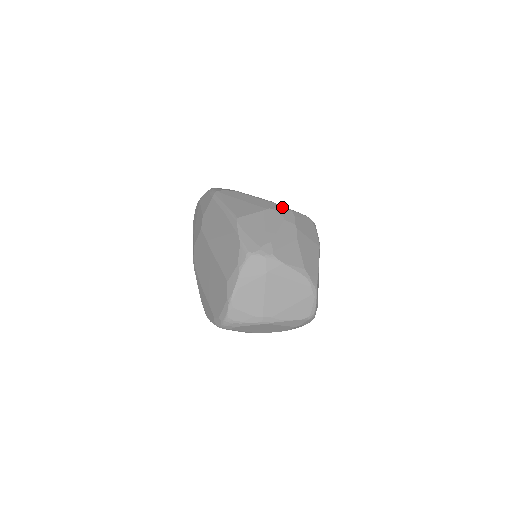
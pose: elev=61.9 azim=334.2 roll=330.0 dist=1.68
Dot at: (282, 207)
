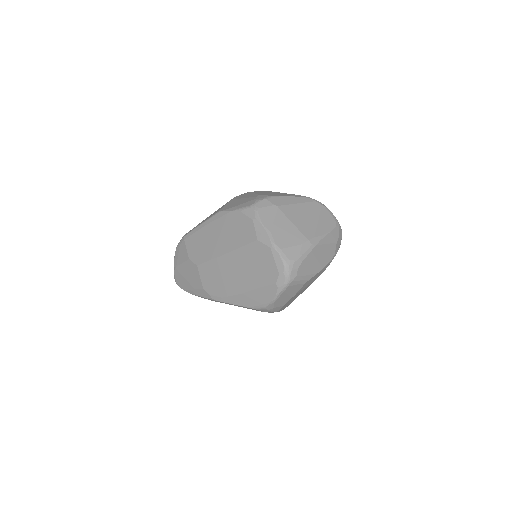
Dot at: occluded
